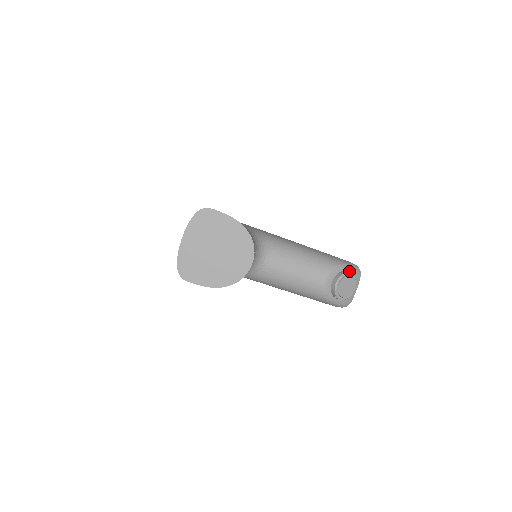
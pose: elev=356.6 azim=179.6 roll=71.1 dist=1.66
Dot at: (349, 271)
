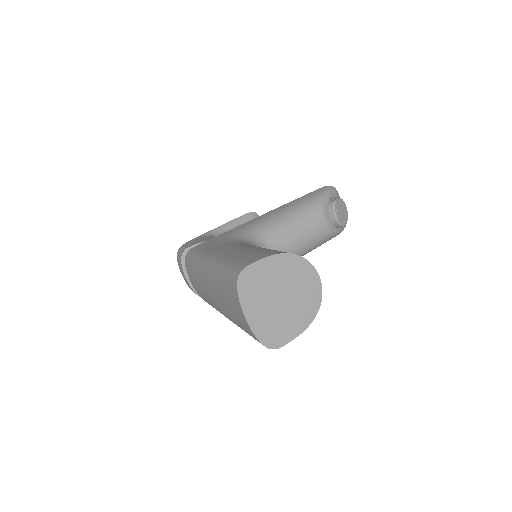
Dot at: (331, 196)
